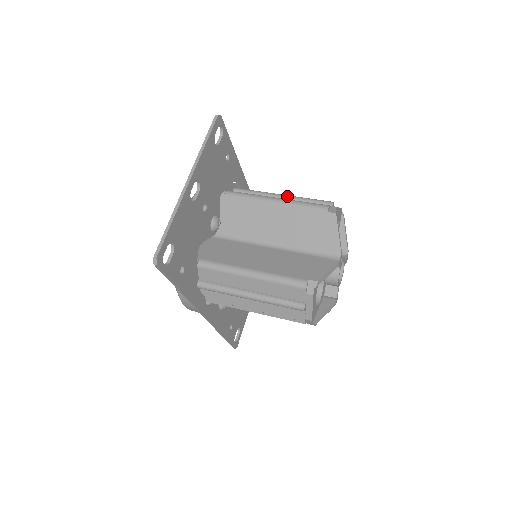
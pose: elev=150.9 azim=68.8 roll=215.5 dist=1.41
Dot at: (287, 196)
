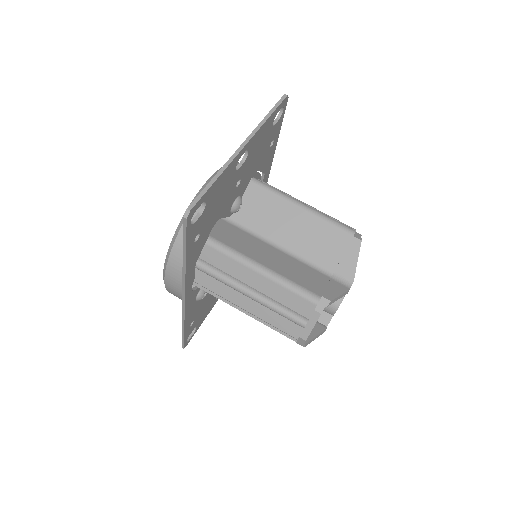
Dot at: (311, 207)
